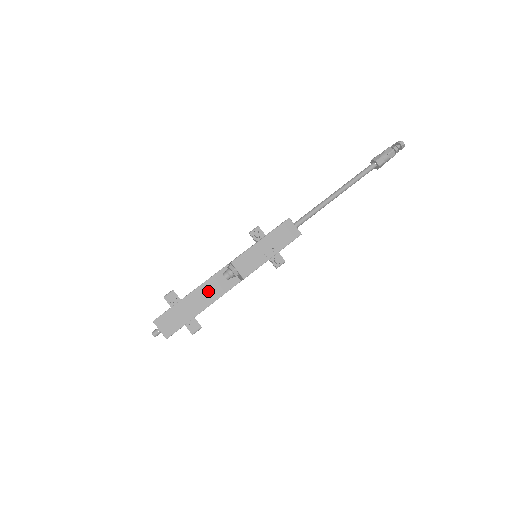
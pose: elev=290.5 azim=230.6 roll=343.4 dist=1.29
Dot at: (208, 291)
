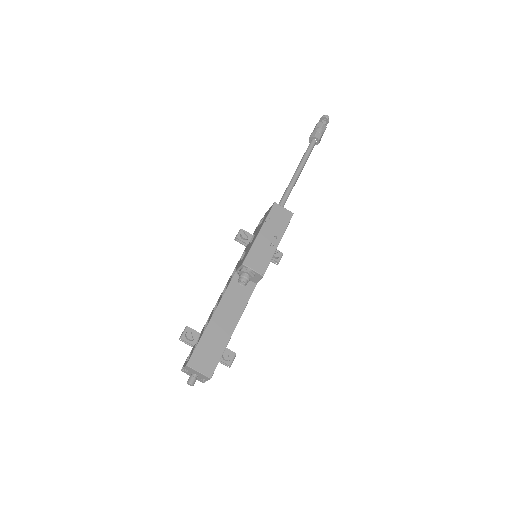
Dot at: (229, 307)
